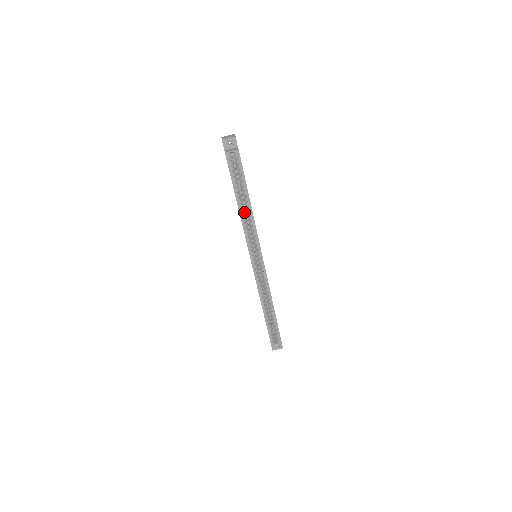
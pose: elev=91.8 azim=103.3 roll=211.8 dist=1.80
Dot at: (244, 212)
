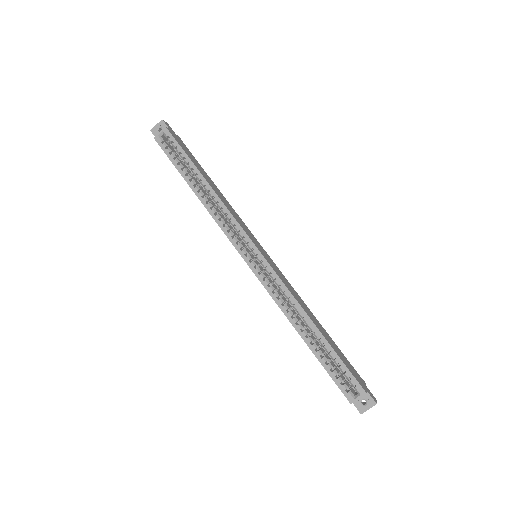
Dot at: (206, 197)
